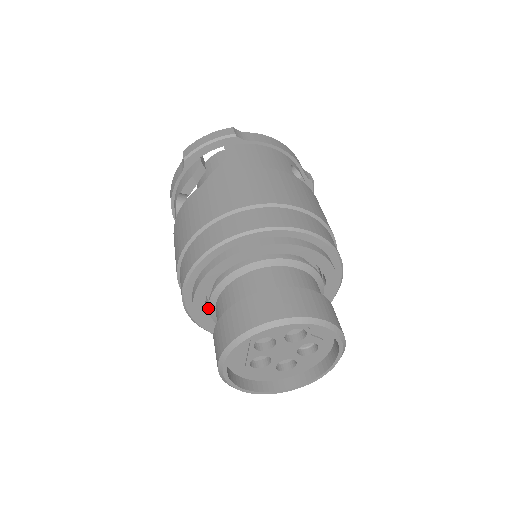
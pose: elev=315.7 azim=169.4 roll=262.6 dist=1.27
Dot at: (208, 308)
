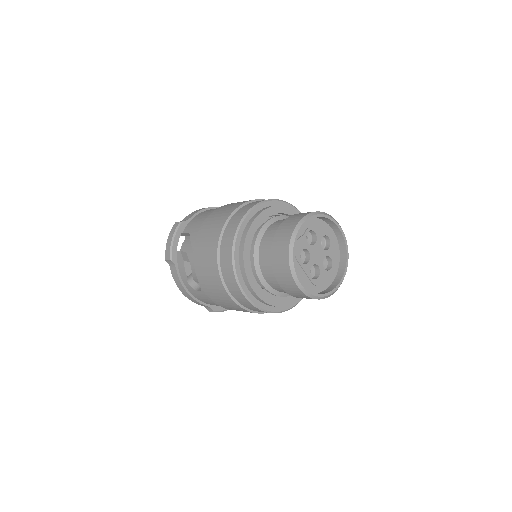
Dot at: (264, 290)
